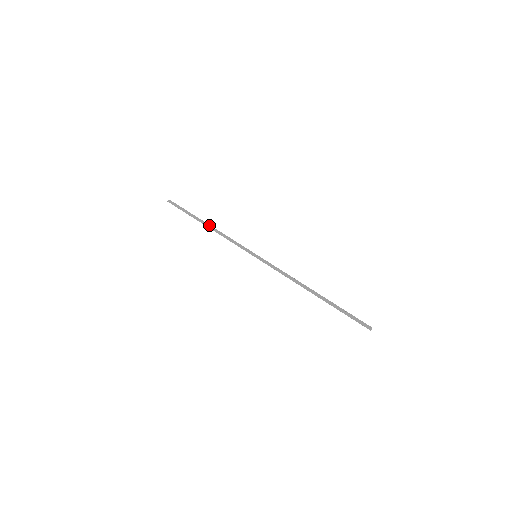
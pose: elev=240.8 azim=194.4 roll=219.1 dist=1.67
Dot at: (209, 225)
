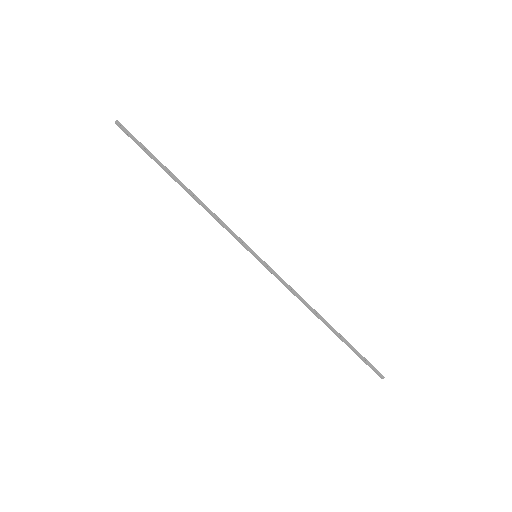
Dot at: (187, 189)
